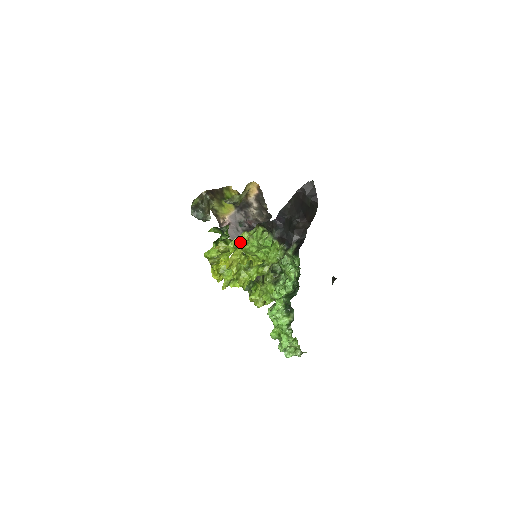
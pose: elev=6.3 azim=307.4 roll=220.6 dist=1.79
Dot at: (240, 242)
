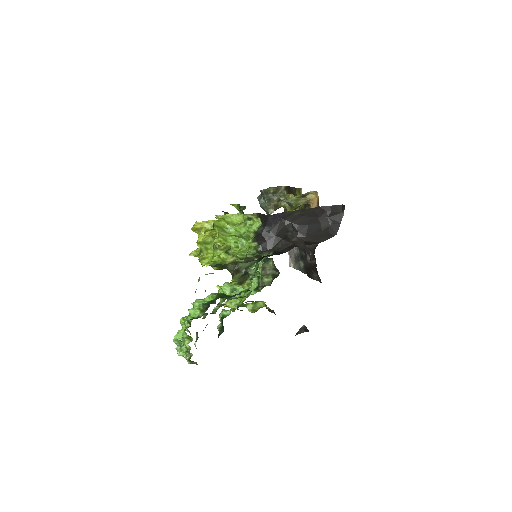
Dot at: (230, 219)
